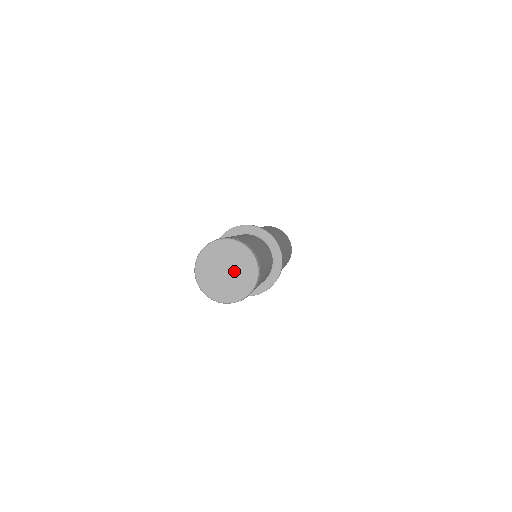
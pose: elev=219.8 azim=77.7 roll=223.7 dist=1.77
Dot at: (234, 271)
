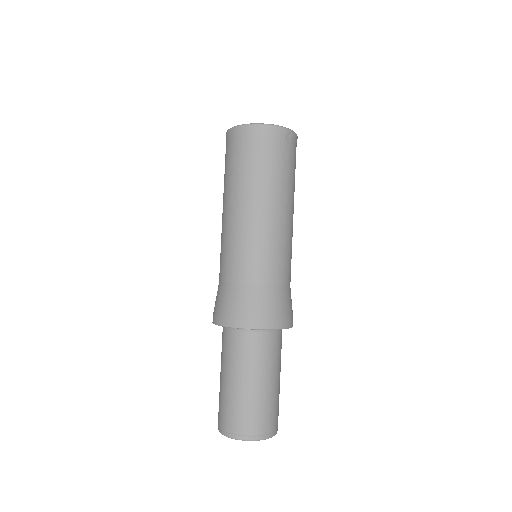
Dot at: occluded
